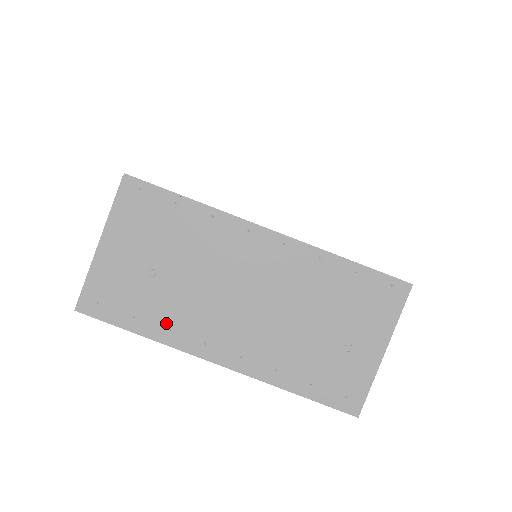
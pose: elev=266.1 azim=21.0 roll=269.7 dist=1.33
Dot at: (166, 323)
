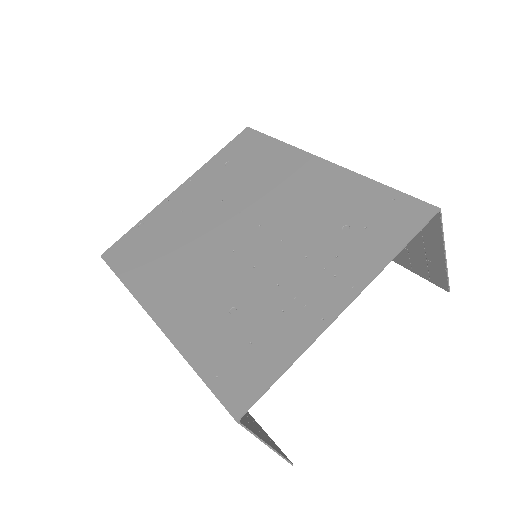
Dot at: occluded
